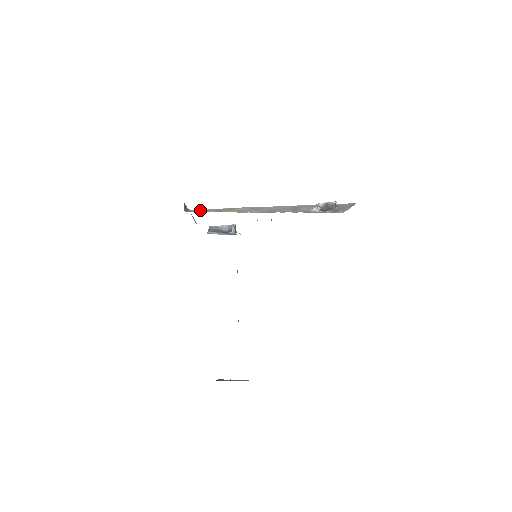
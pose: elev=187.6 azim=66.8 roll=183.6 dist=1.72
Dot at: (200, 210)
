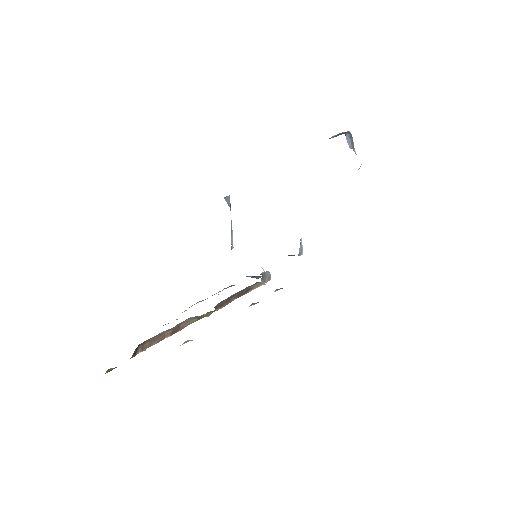
Dot at: occluded
